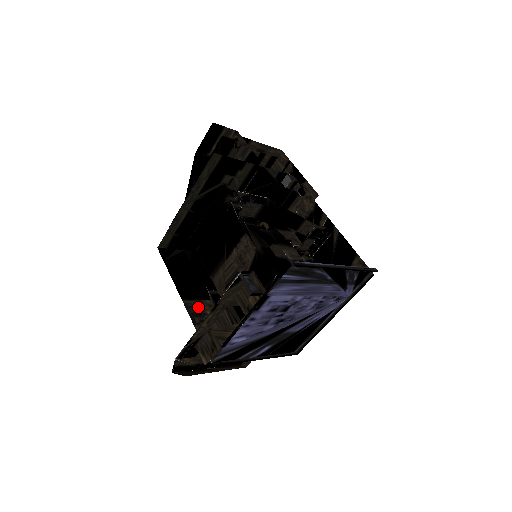
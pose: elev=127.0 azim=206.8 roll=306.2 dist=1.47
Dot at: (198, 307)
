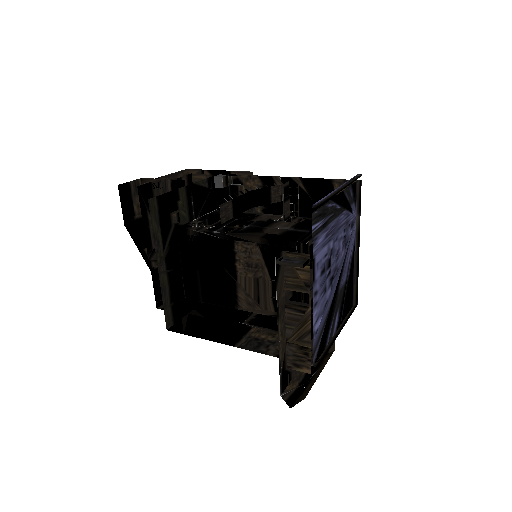
Dot at: (251, 340)
